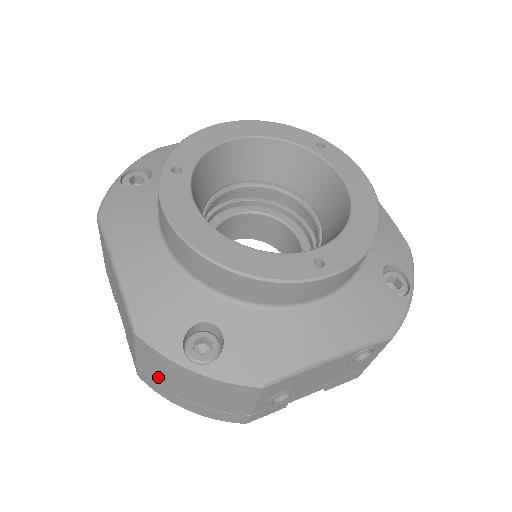
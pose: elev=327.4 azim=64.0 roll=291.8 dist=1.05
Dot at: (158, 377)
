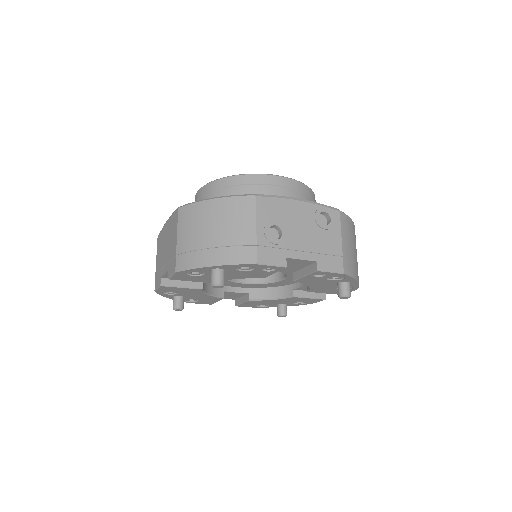
Dot at: (191, 239)
